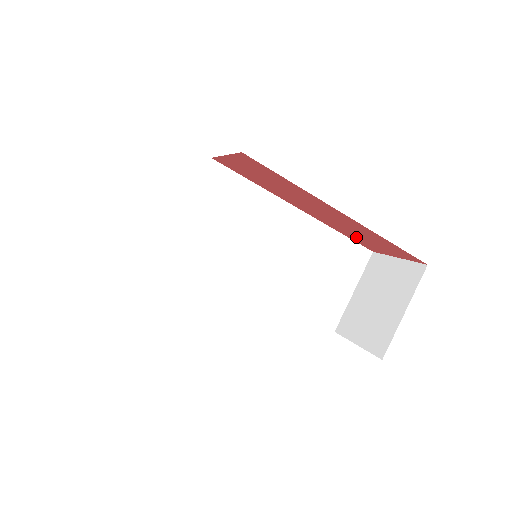
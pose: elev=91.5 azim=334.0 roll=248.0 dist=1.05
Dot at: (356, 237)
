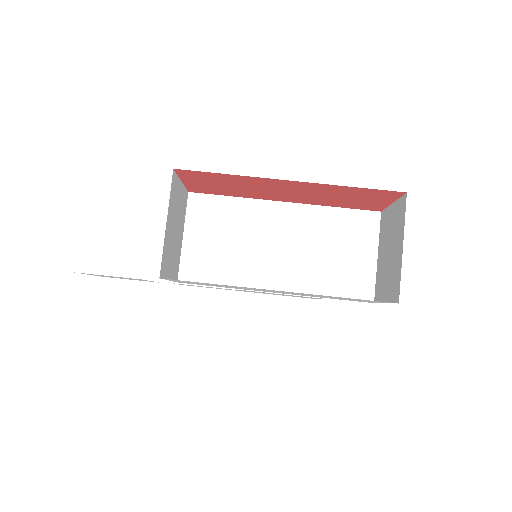
Dot at: (344, 203)
